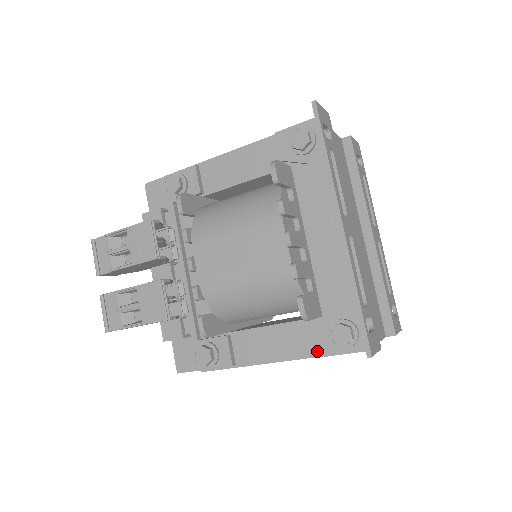
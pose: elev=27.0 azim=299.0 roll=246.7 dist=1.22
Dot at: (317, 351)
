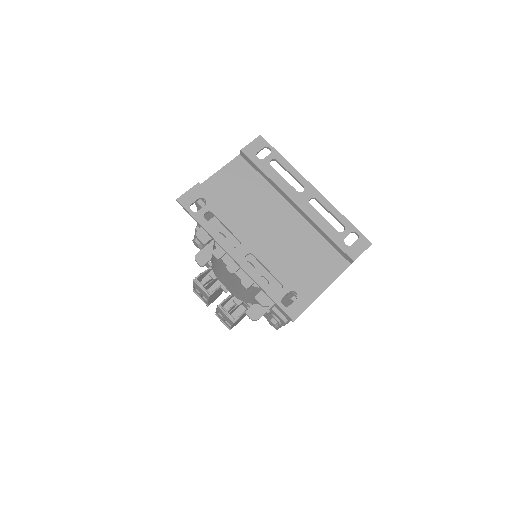
Dot at: occluded
